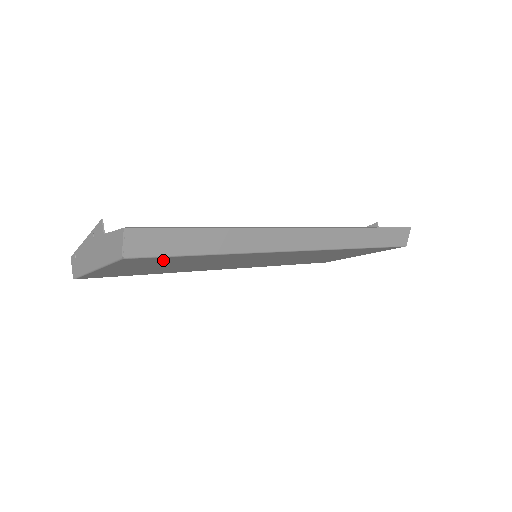
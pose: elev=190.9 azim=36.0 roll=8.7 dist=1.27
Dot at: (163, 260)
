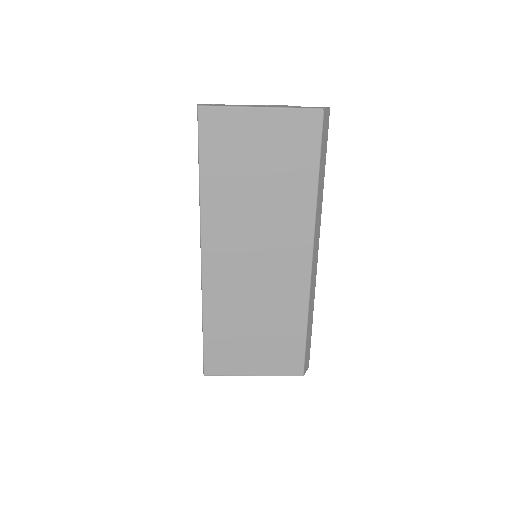
Dot at: (303, 148)
